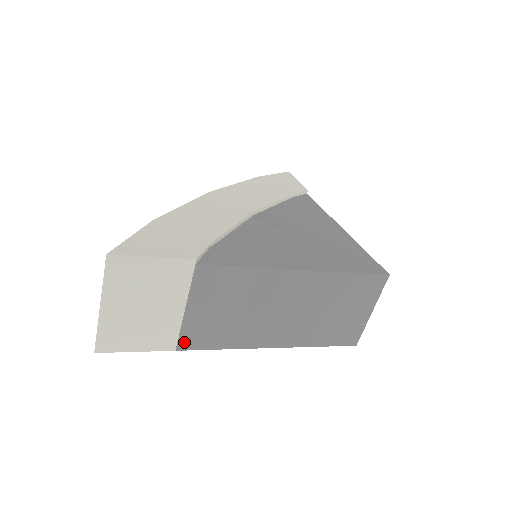
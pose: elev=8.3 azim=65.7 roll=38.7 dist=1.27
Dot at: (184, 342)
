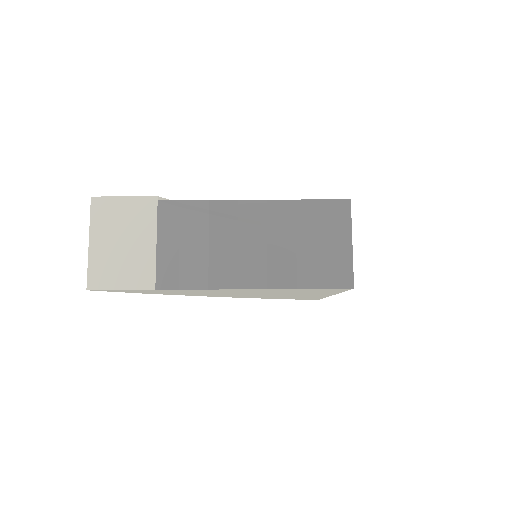
Dot at: (162, 280)
